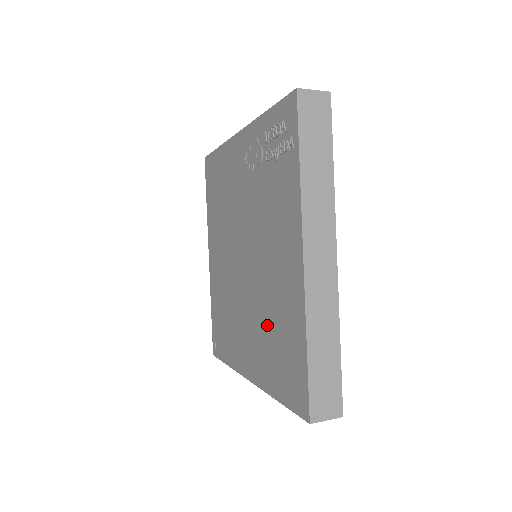
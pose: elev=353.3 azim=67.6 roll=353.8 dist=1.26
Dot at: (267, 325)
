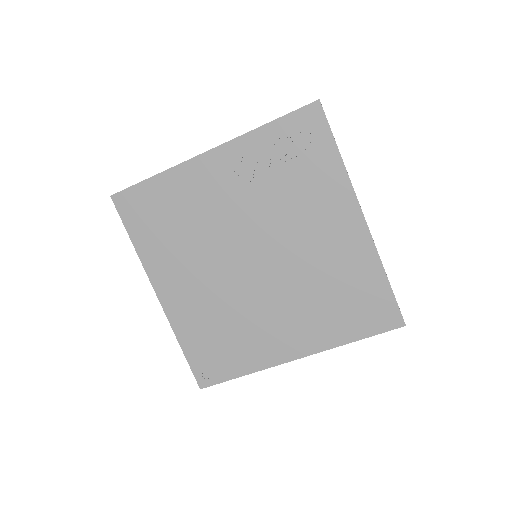
Dot at: (320, 294)
